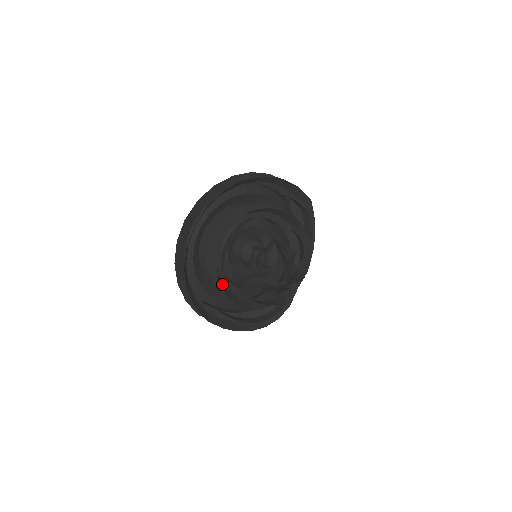
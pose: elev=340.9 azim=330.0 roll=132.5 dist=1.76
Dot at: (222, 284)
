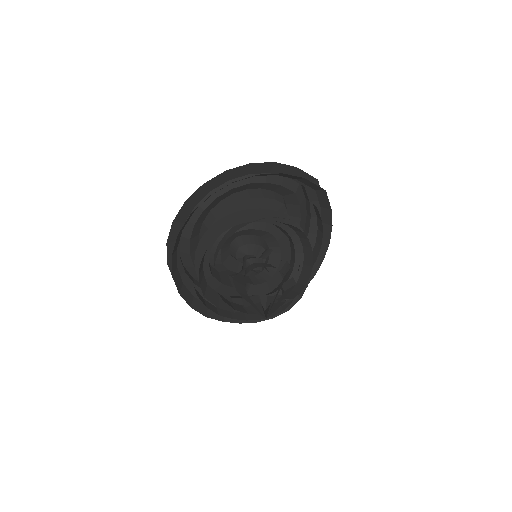
Dot at: (211, 293)
